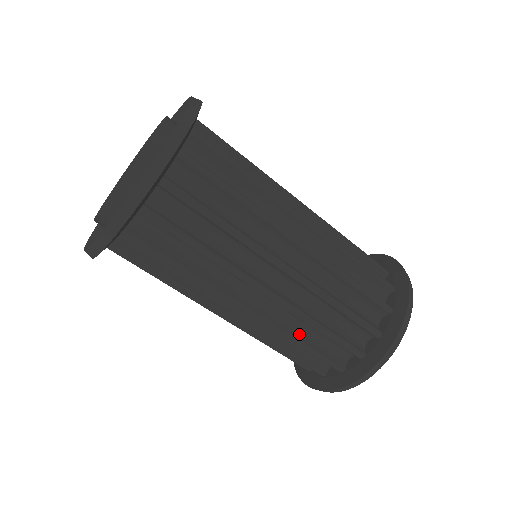
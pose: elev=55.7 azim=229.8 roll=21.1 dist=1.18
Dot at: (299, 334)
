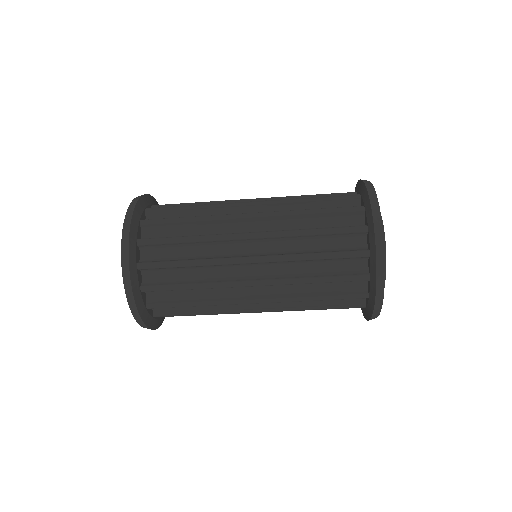
Dot at: occluded
